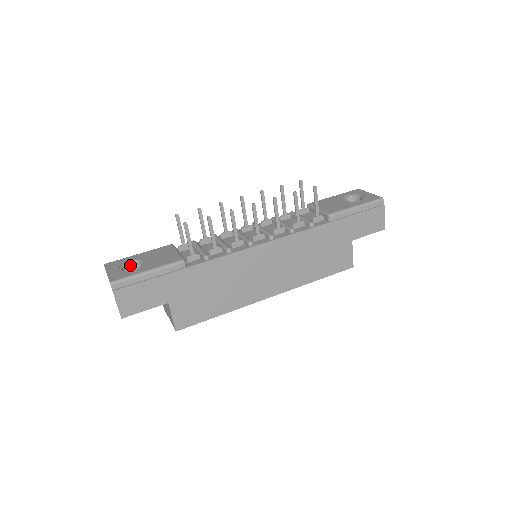
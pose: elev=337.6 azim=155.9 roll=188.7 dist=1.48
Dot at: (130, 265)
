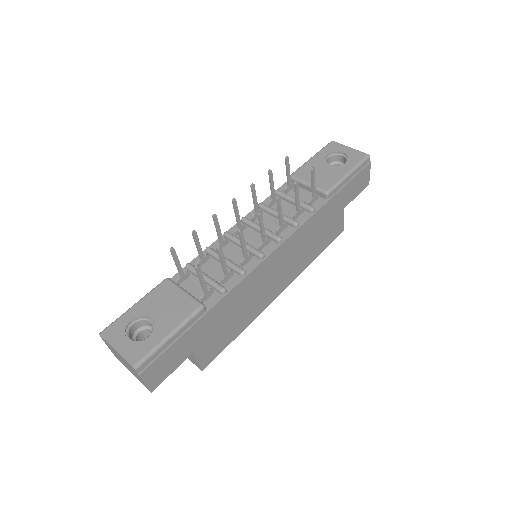
Dot at: (134, 325)
